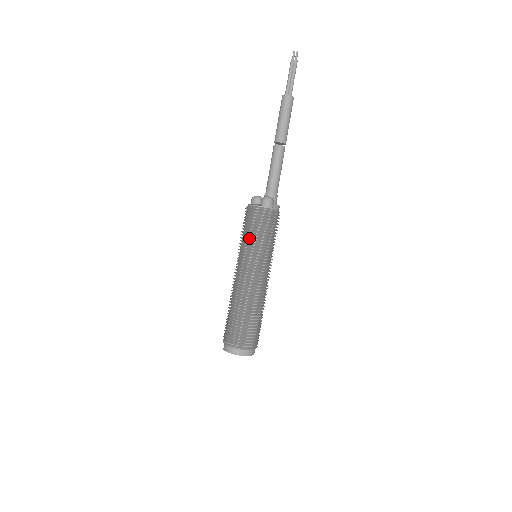
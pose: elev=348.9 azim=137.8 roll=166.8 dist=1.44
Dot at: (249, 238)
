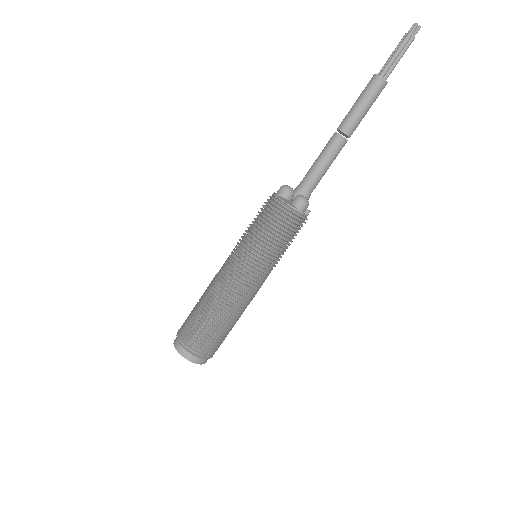
Dot at: (264, 241)
